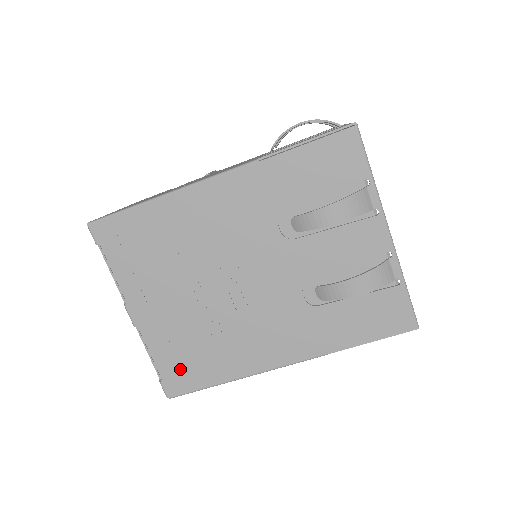
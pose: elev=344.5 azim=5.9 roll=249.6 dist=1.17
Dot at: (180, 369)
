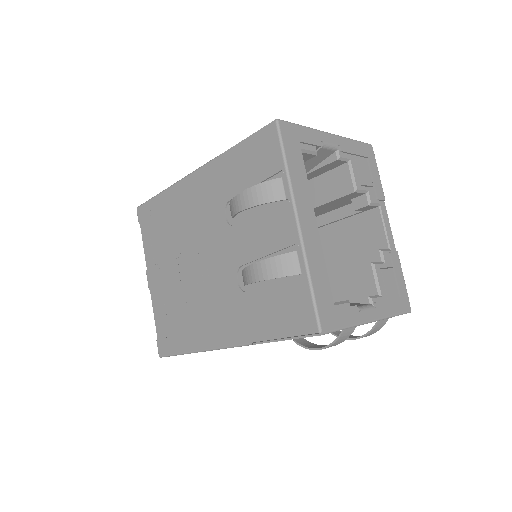
Dot at: (167, 332)
